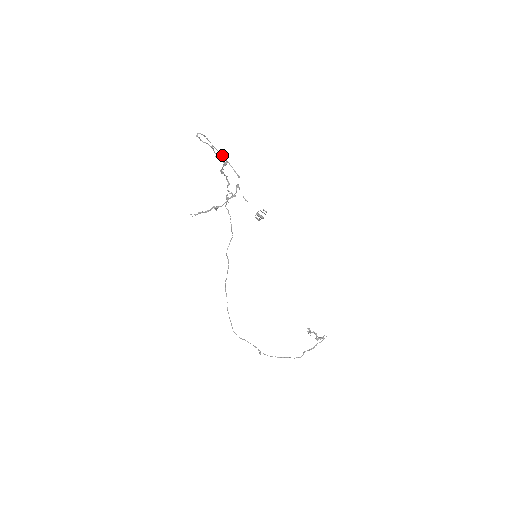
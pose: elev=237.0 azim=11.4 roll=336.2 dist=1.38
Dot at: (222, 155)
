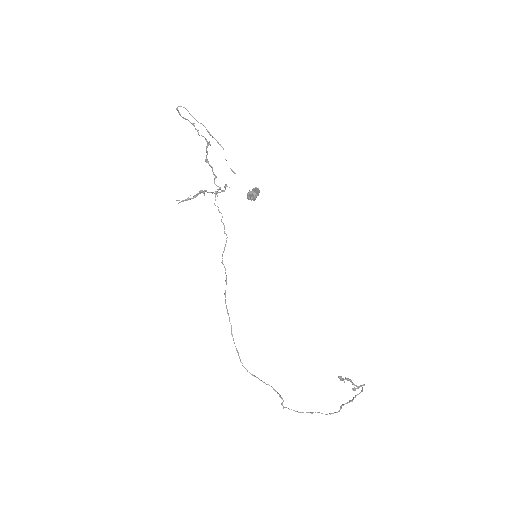
Dot at: (204, 126)
